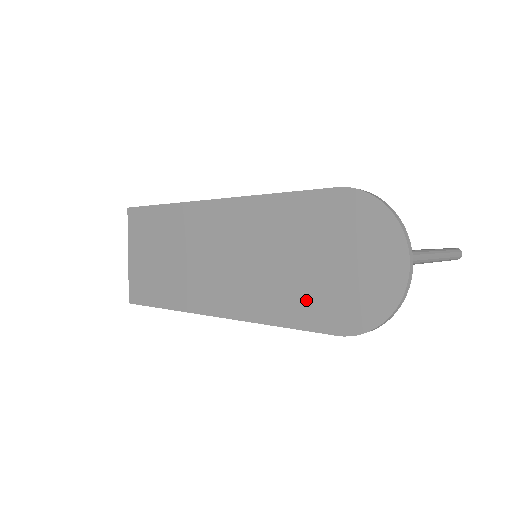
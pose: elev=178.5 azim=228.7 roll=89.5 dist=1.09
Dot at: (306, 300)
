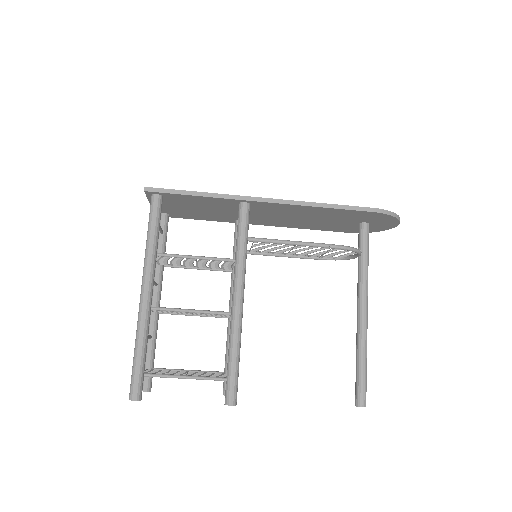
Dot at: occluded
